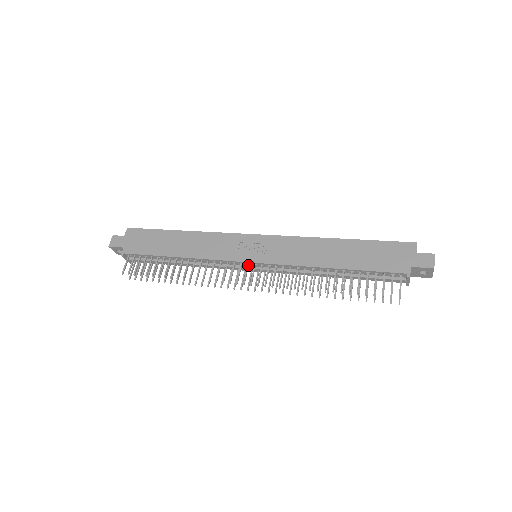
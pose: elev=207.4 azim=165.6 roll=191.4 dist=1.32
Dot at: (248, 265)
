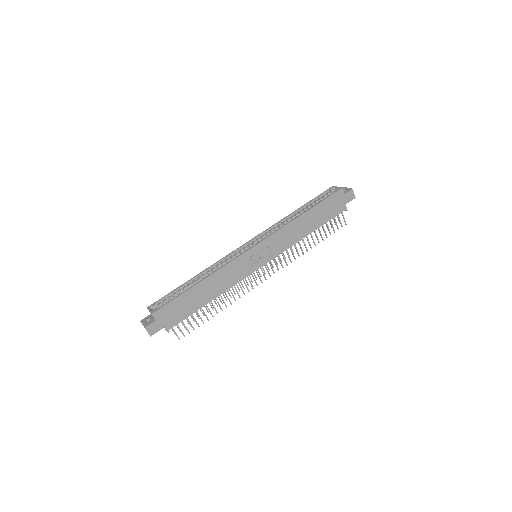
Dot at: (261, 268)
